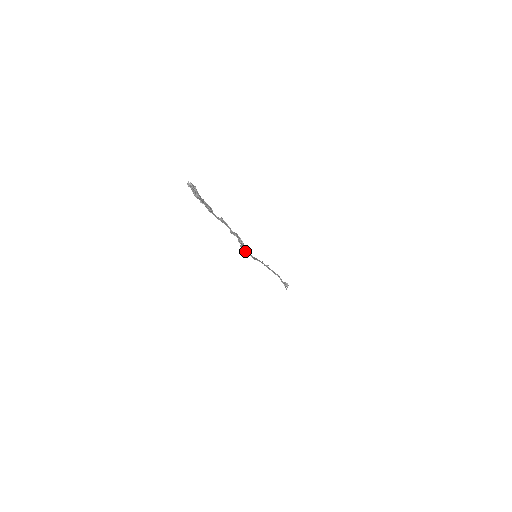
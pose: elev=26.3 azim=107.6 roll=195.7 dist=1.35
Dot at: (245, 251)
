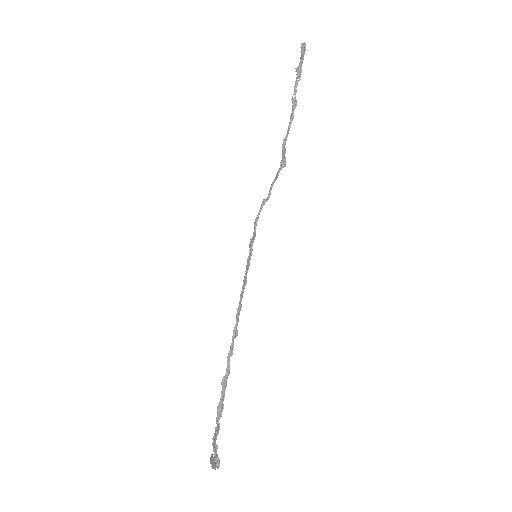
Dot at: (256, 225)
